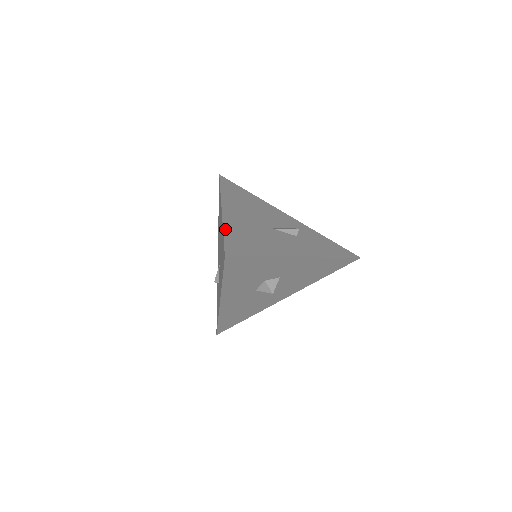
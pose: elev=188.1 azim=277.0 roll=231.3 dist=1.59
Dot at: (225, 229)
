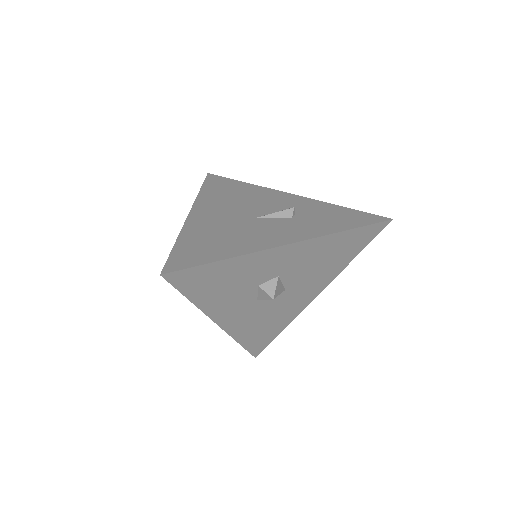
Dot at: (180, 238)
